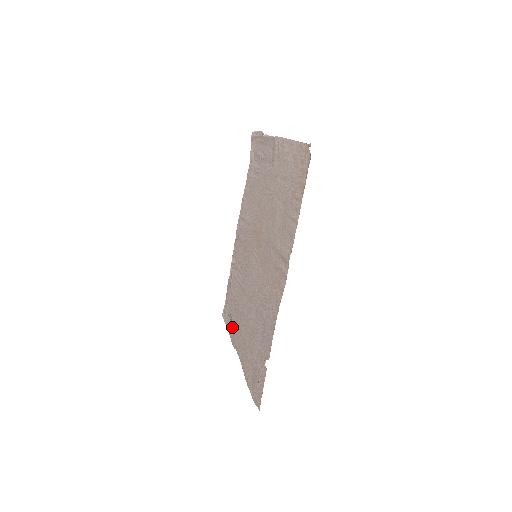
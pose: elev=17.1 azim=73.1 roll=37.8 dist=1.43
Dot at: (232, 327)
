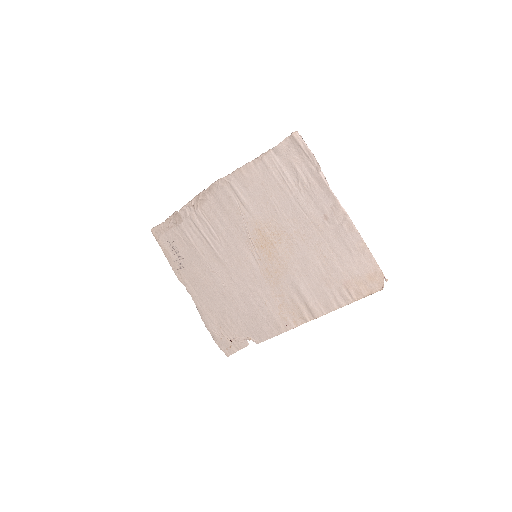
Dot at: (178, 261)
